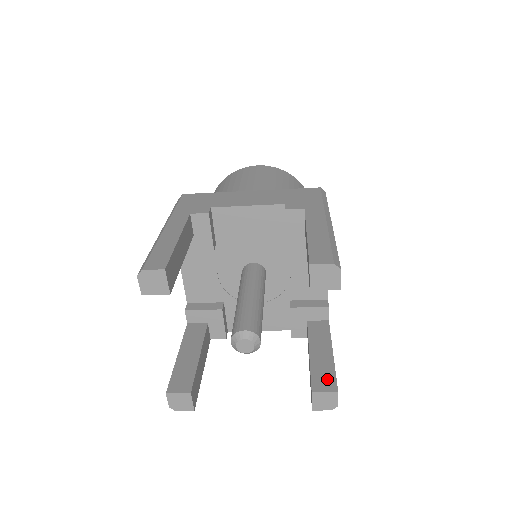
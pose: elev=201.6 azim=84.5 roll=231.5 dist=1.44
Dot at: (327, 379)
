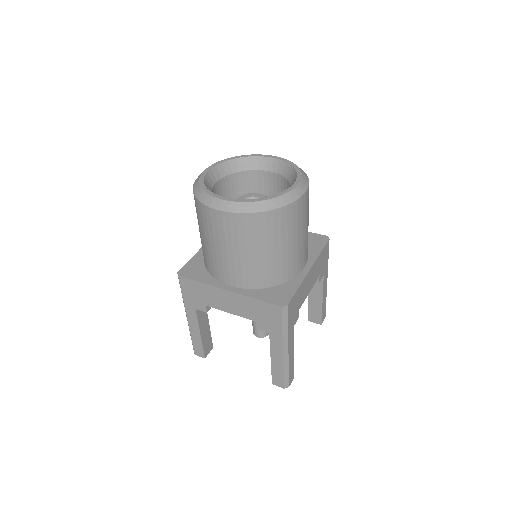
Dot at: (316, 317)
